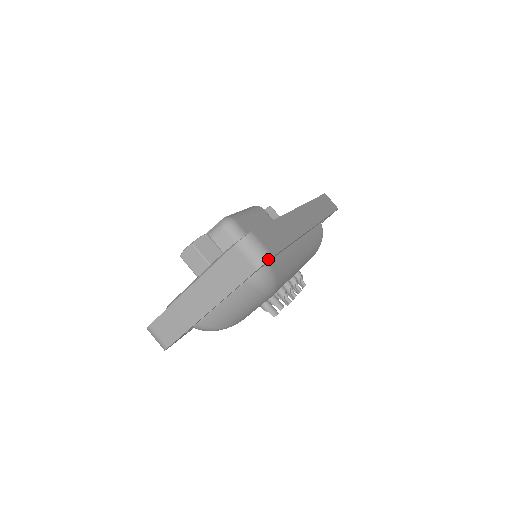
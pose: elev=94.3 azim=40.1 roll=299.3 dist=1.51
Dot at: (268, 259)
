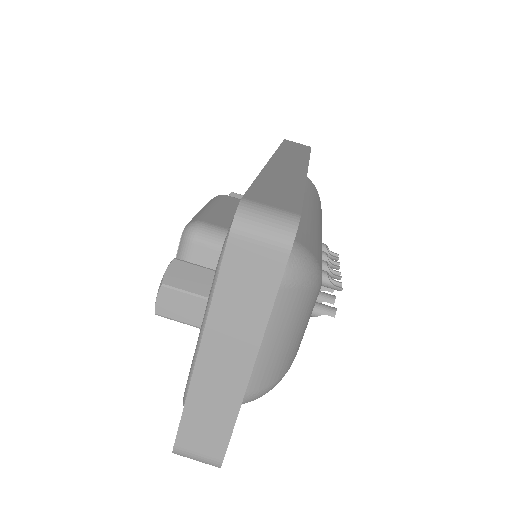
Dot at: (296, 223)
